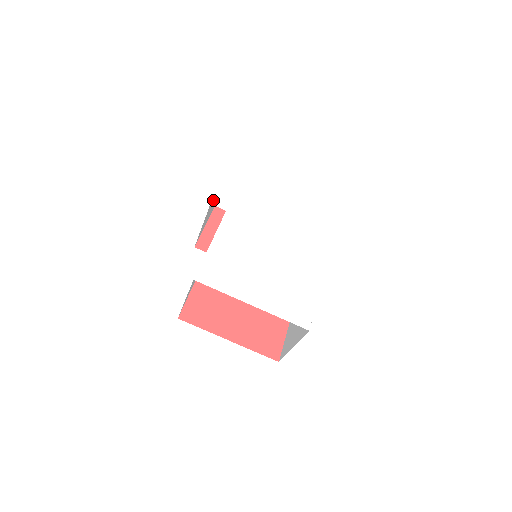
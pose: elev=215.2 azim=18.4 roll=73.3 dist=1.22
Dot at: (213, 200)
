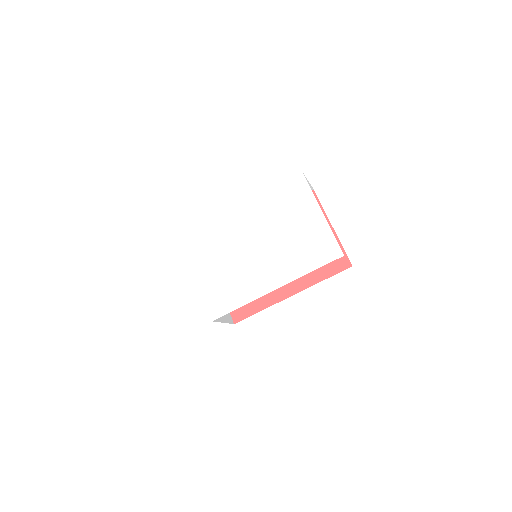
Dot at: (239, 205)
